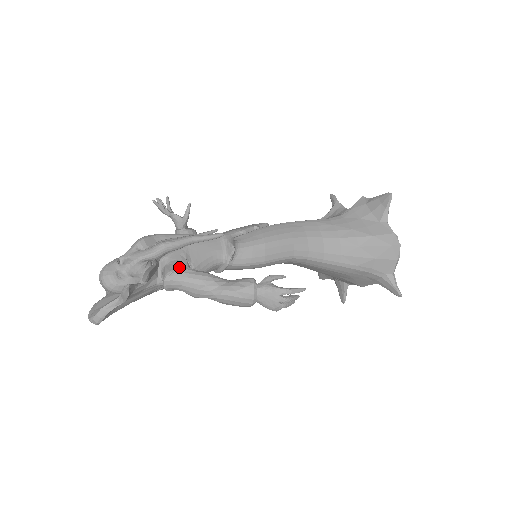
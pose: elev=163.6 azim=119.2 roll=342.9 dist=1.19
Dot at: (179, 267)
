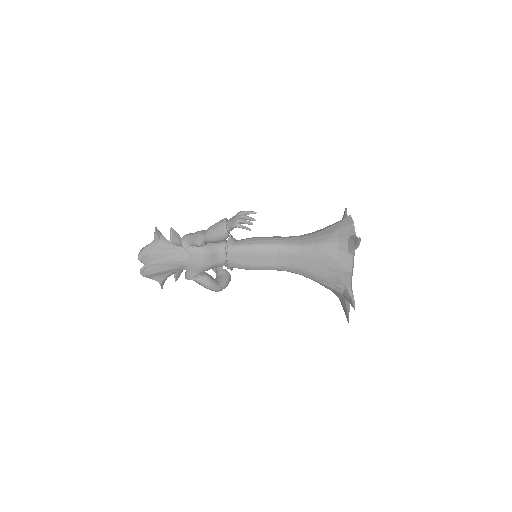
Dot at: occluded
